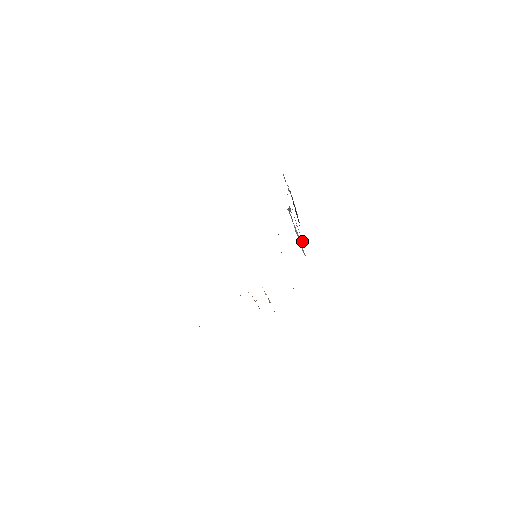
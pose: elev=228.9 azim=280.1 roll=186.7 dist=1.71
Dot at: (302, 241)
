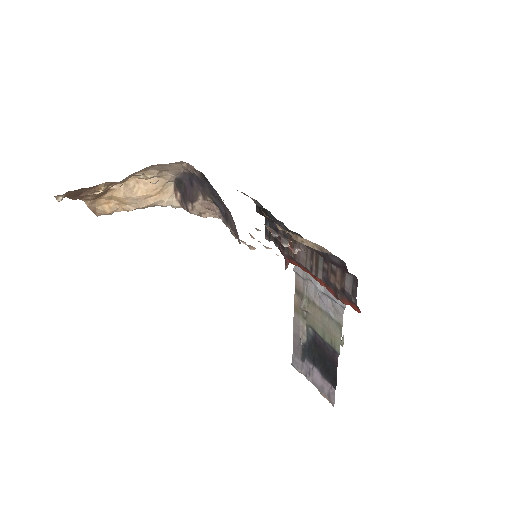
Dot at: (338, 324)
